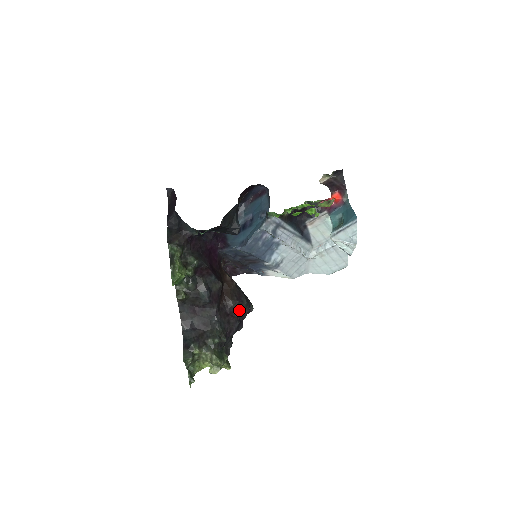
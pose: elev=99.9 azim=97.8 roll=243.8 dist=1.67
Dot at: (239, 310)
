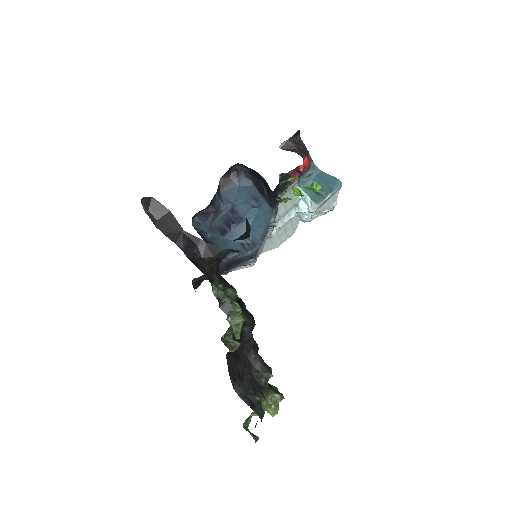
Dot at: (253, 328)
